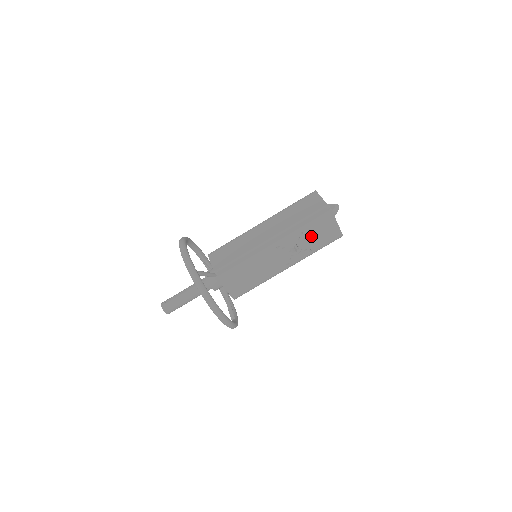
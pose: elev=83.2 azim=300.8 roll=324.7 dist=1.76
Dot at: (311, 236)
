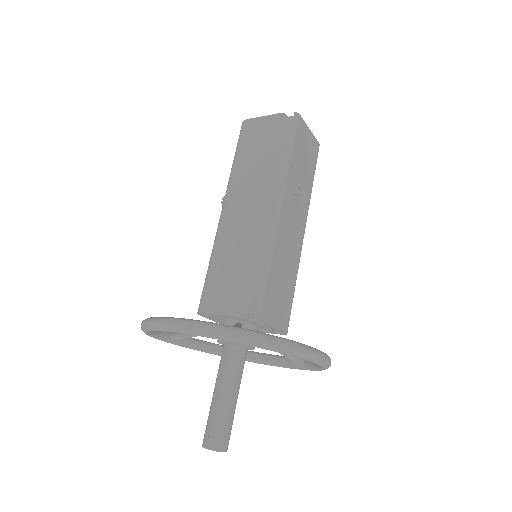
Dot at: (300, 166)
